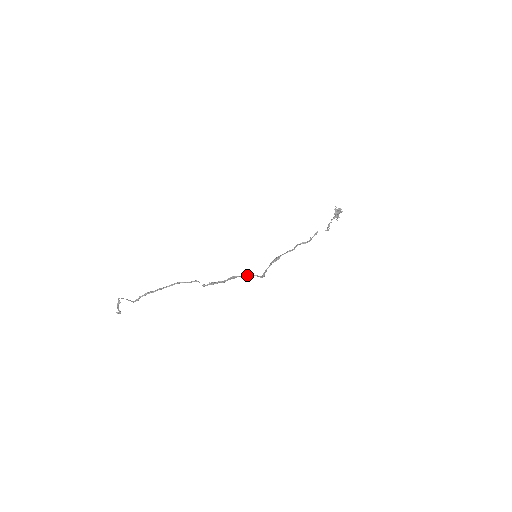
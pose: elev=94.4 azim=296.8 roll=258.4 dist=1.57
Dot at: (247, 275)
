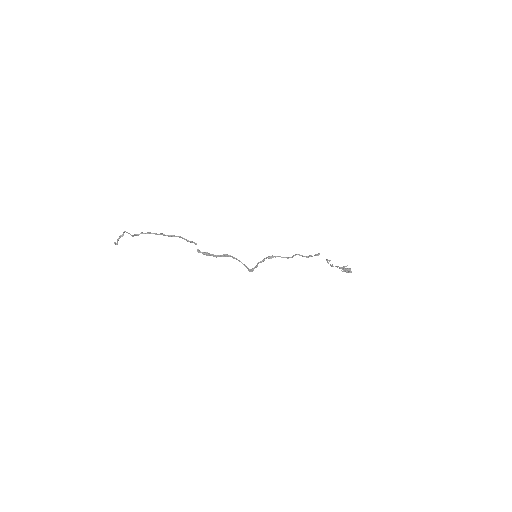
Dot at: occluded
